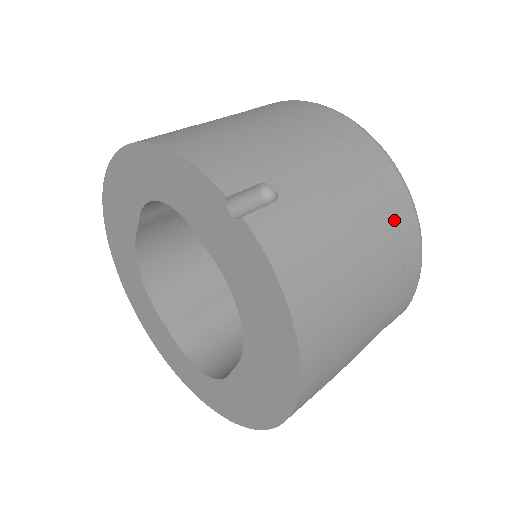
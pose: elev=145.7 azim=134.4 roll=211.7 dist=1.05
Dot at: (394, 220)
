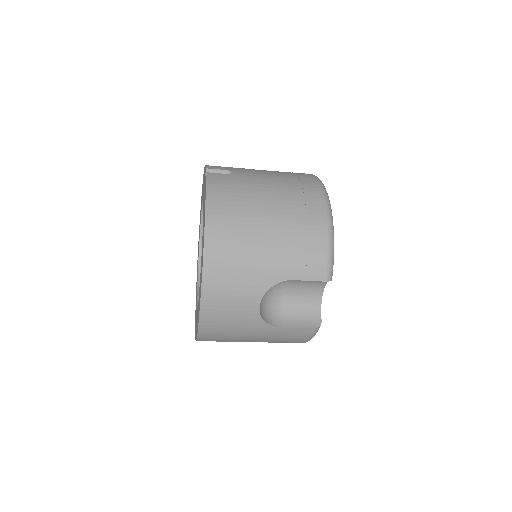
Dot at: (304, 204)
